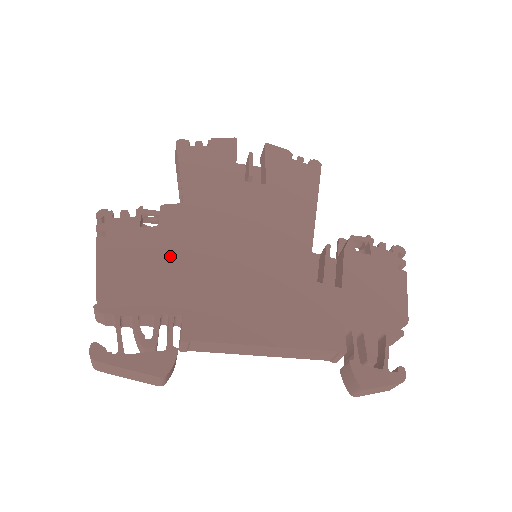
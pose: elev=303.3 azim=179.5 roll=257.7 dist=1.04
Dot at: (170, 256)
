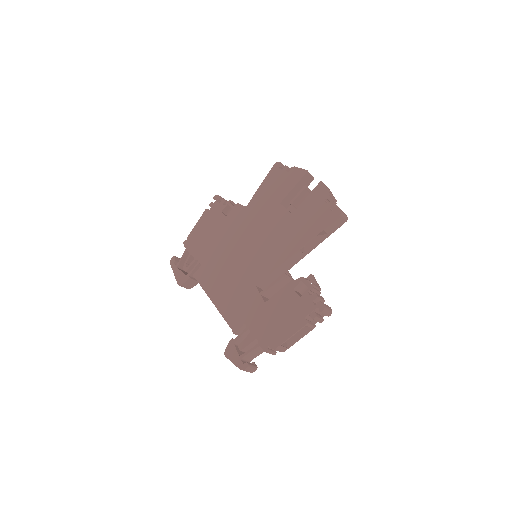
Dot at: (219, 234)
